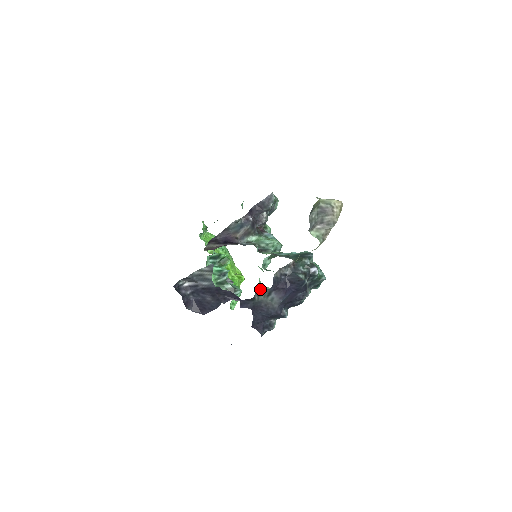
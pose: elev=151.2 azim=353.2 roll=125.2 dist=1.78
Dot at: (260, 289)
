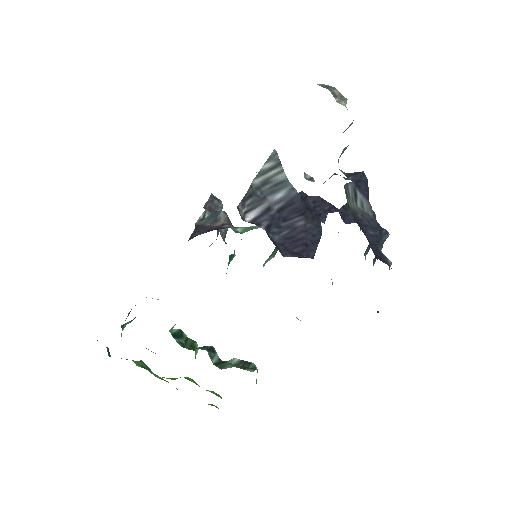
Dot at: (345, 185)
